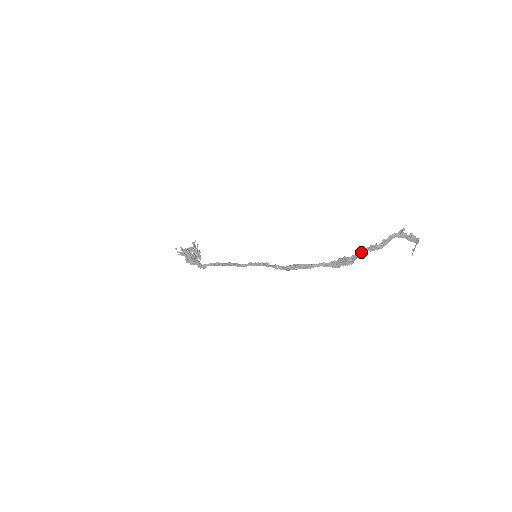
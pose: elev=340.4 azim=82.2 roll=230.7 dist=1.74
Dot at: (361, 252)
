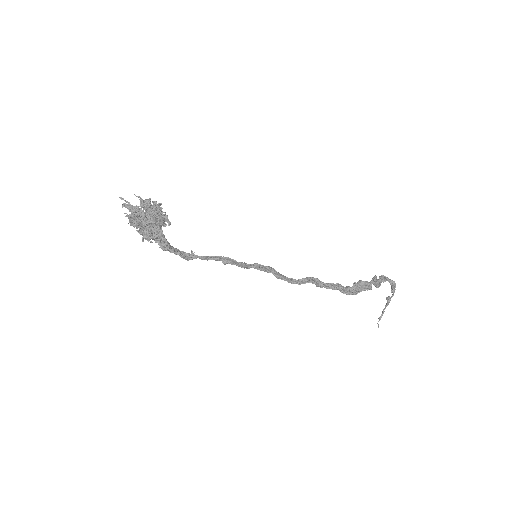
Dot at: (374, 277)
